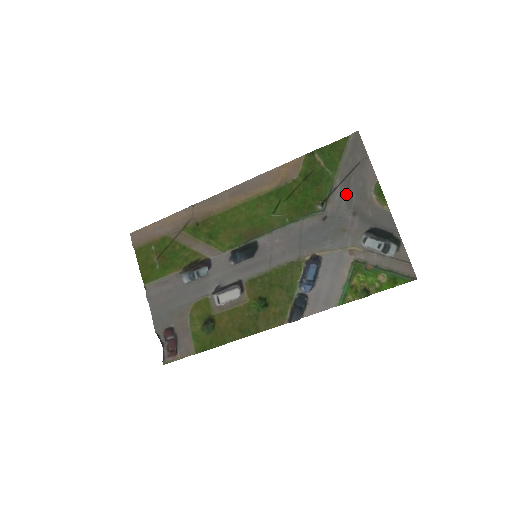
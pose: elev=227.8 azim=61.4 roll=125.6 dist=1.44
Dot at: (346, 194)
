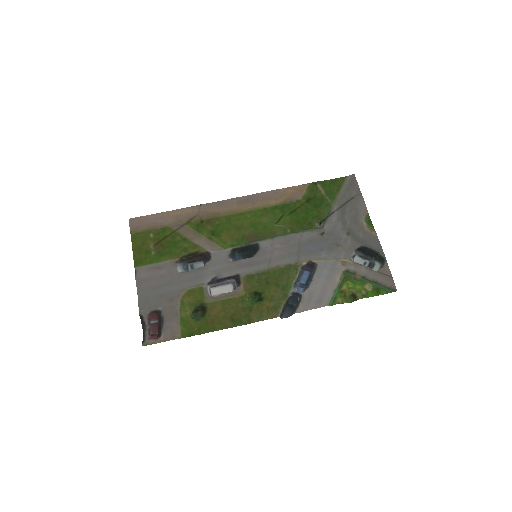
Dot at: (342, 218)
